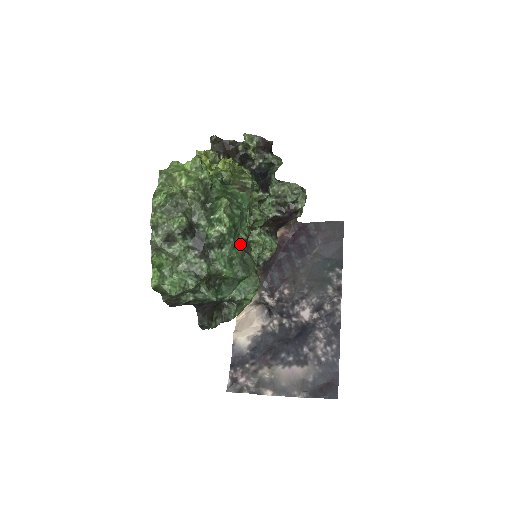
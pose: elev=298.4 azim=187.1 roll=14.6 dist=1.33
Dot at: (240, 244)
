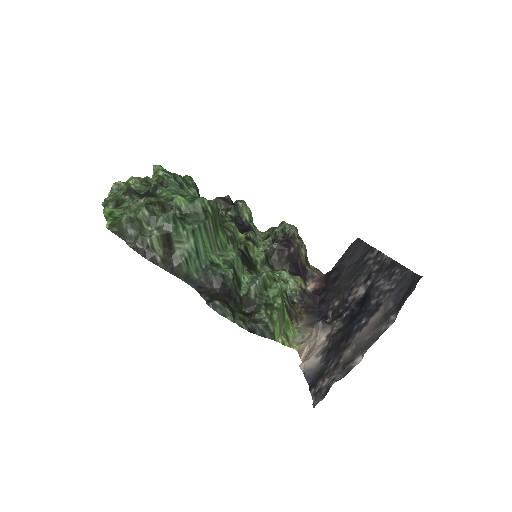
Dot at: occluded
